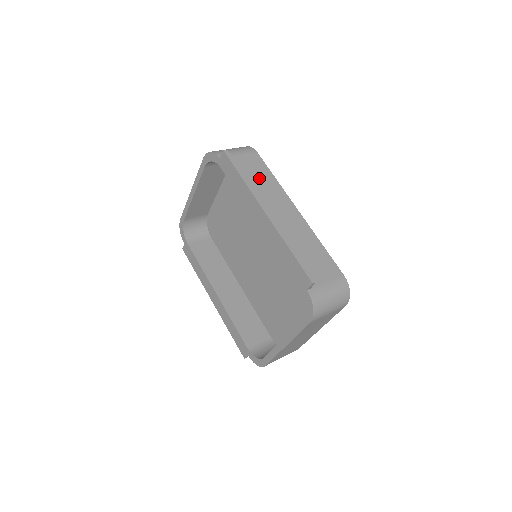
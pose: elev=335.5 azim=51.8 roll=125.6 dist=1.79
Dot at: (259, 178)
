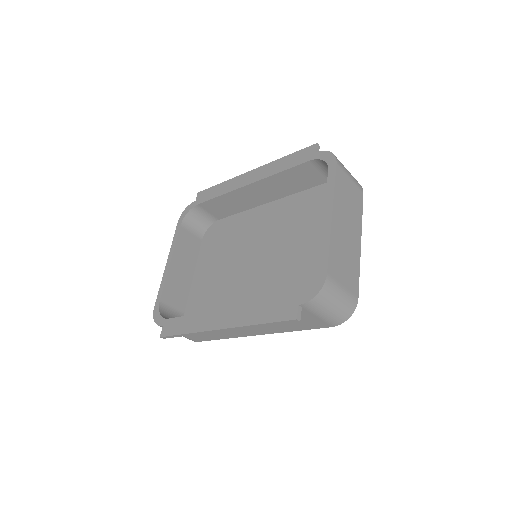
Dot at: occluded
